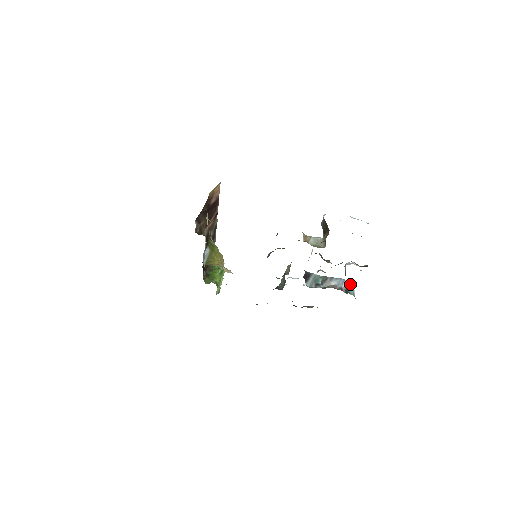
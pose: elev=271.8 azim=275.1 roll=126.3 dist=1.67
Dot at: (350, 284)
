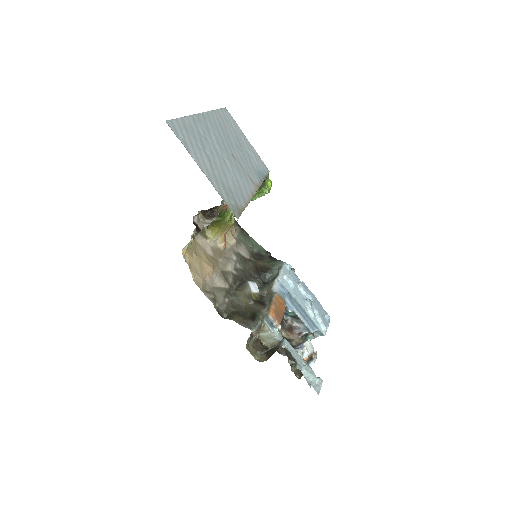
Dot at: (320, 332)
